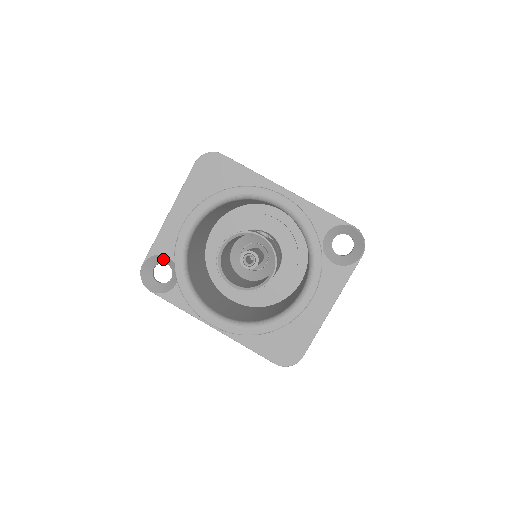
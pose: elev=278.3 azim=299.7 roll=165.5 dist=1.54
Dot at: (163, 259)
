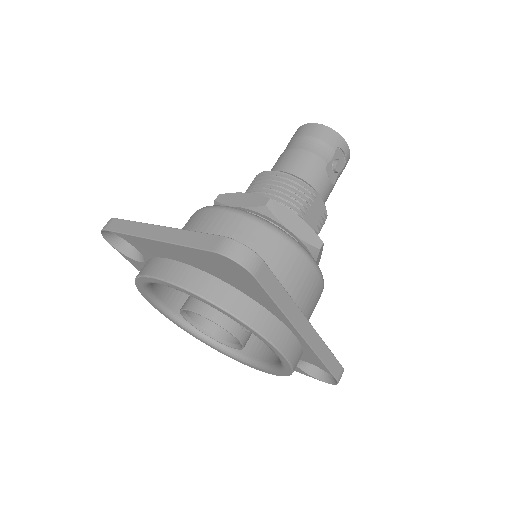
Dot at: occluded
